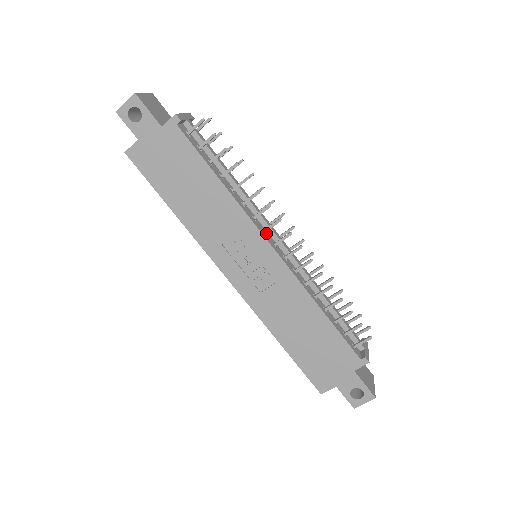
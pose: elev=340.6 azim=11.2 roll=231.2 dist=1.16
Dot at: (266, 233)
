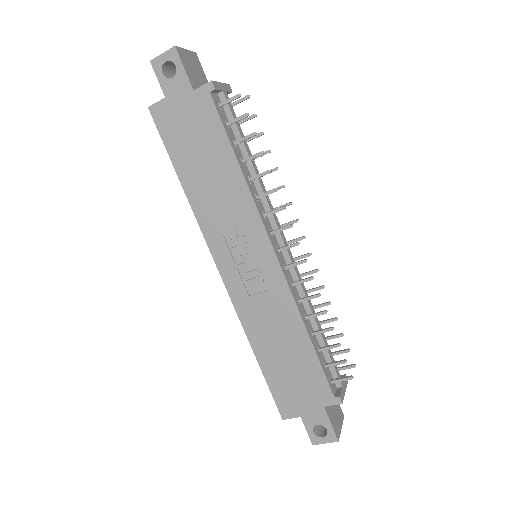
Dot at: (273, 235)
